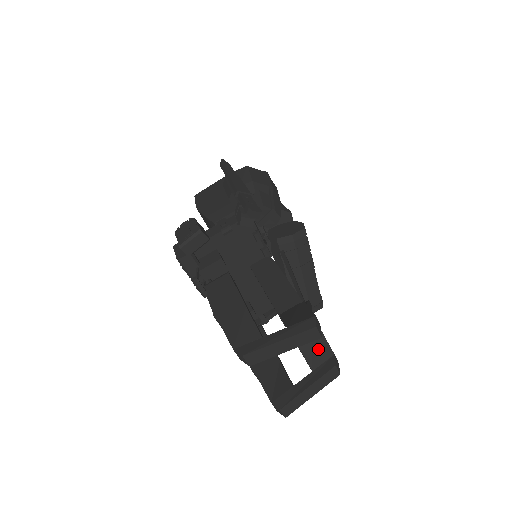
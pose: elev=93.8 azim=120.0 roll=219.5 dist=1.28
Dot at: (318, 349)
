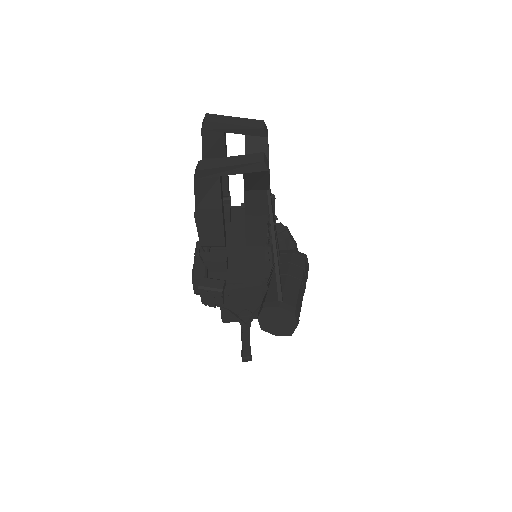
Dot at: occluded
